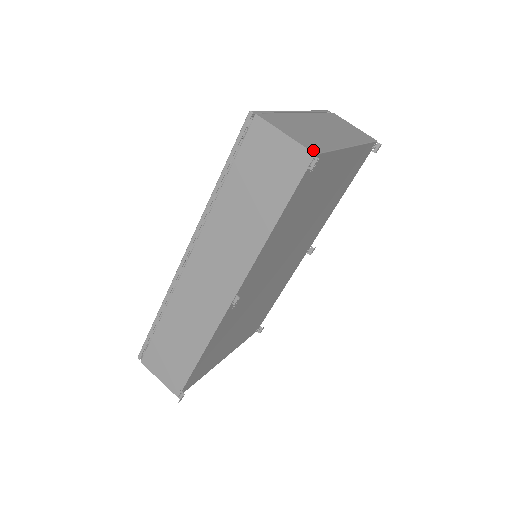
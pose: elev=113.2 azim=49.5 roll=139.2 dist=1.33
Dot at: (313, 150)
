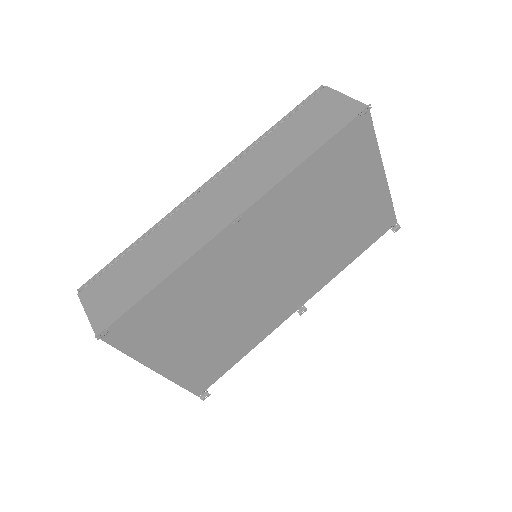
Dot at: occluded
